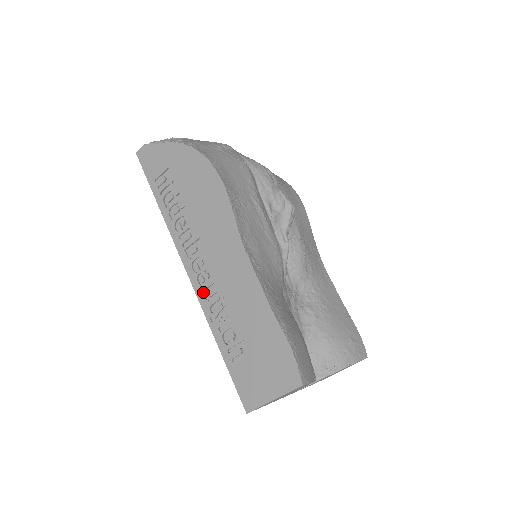
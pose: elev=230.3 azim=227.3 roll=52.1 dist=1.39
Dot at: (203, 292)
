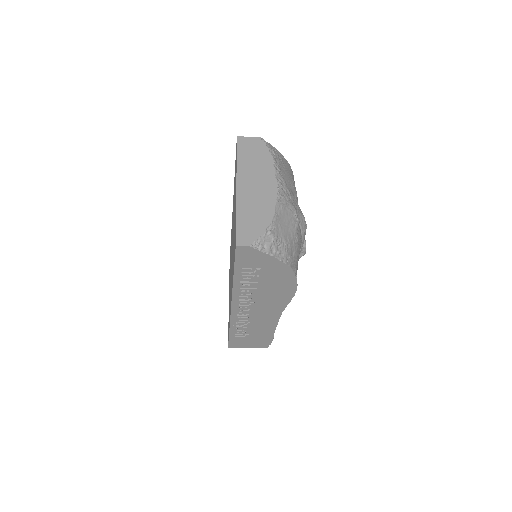
Dot at: (237, 317)
